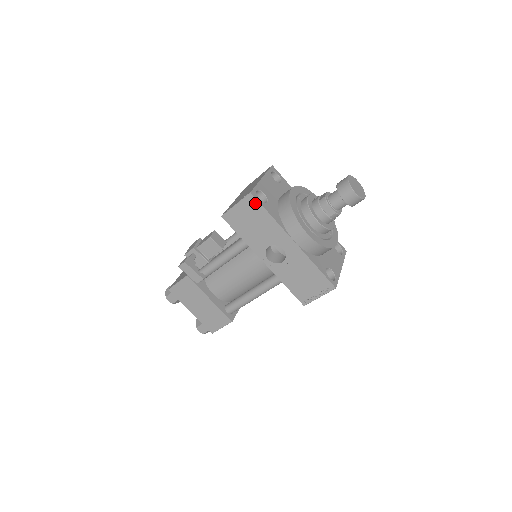
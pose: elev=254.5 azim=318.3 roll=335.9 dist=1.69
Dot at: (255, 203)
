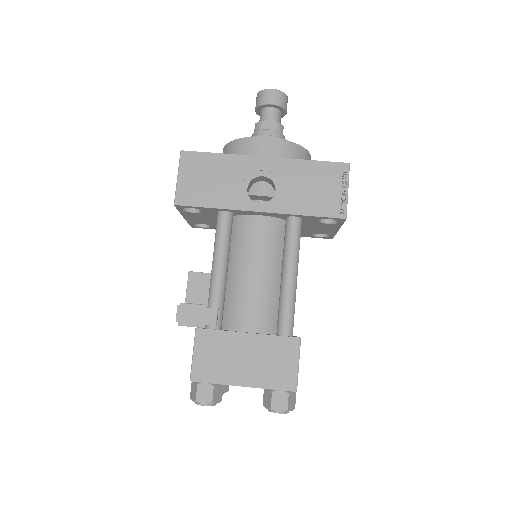
Dot at: (194, 156)
